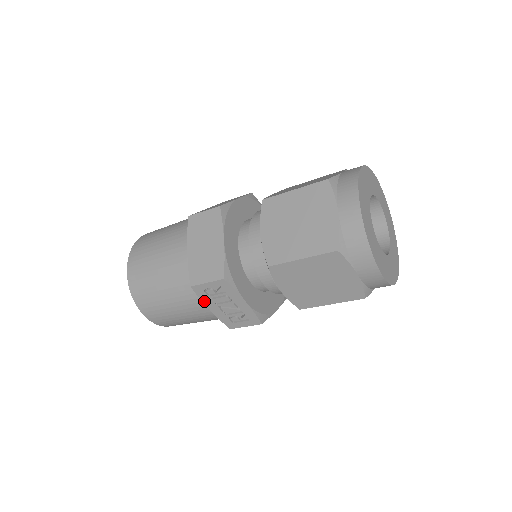
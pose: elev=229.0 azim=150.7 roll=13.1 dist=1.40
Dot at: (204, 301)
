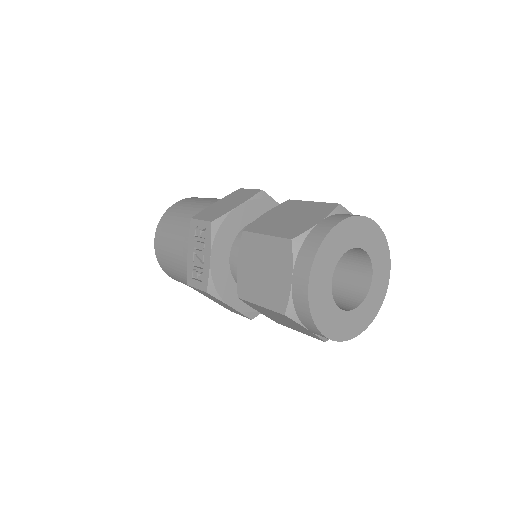
Dot at: (190, 240)
